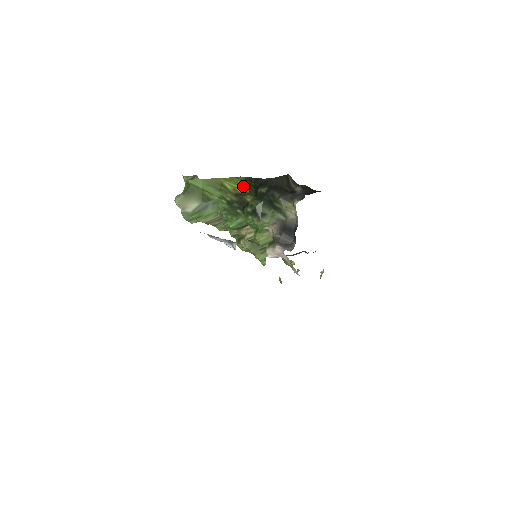
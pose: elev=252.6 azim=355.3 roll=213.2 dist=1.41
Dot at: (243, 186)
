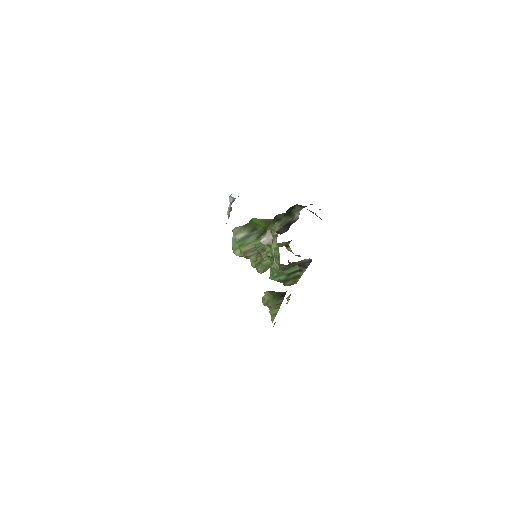
Dot at: occluded
